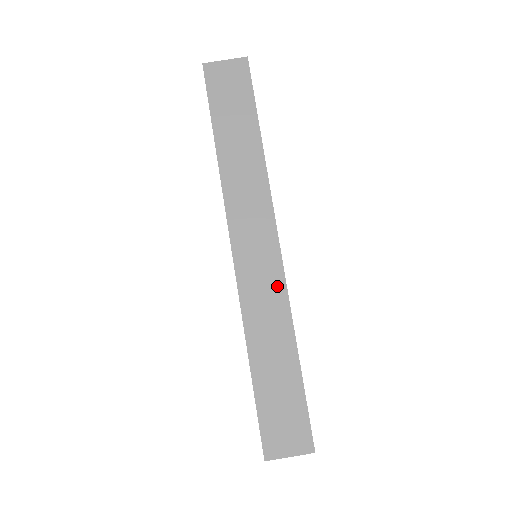
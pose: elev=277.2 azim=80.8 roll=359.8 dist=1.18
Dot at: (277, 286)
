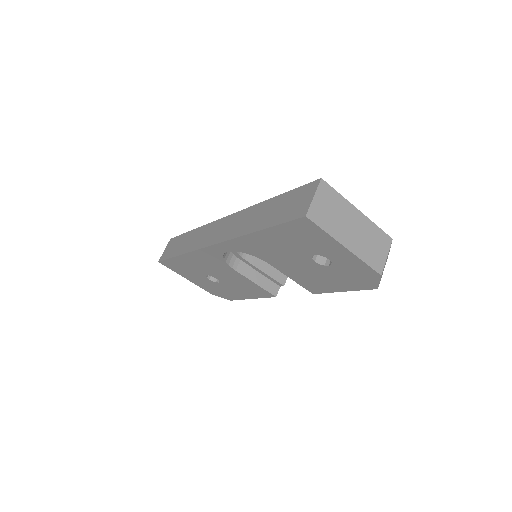
Dot at: (238, 216)
